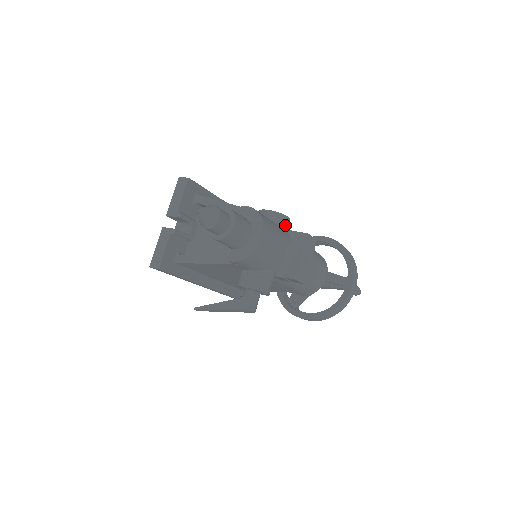
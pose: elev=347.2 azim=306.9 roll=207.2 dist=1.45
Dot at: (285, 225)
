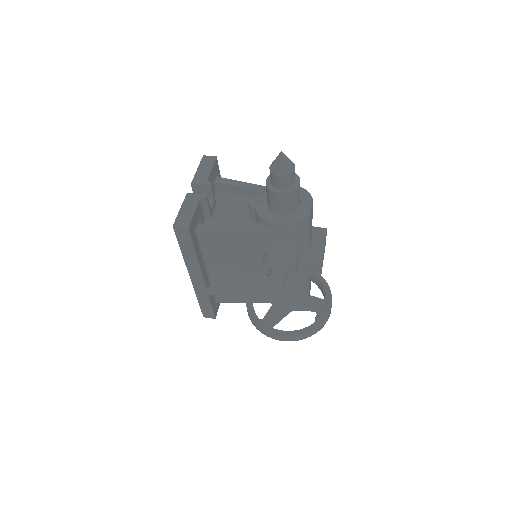
Dot at: occluded
